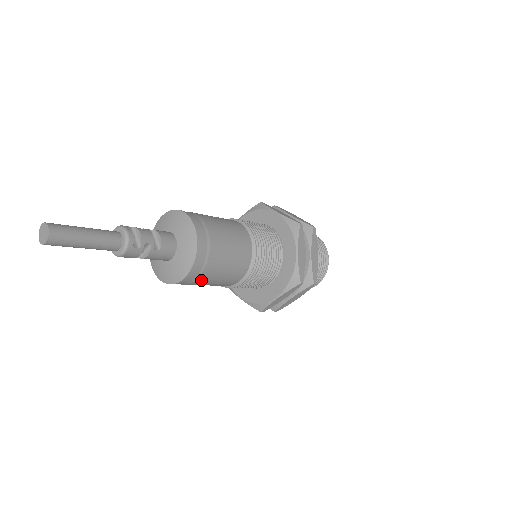
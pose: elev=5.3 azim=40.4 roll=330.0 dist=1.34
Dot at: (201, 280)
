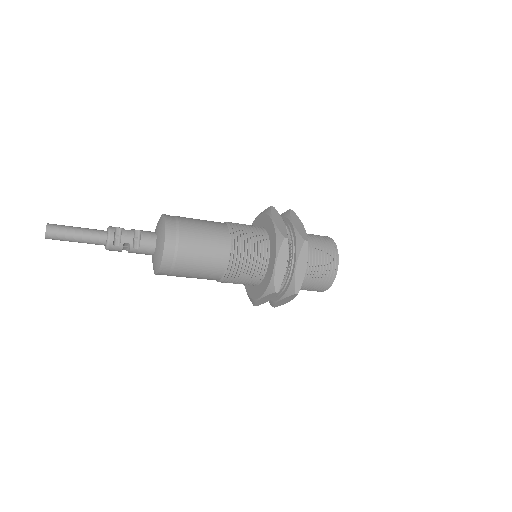
Dot at: (177, 275)
